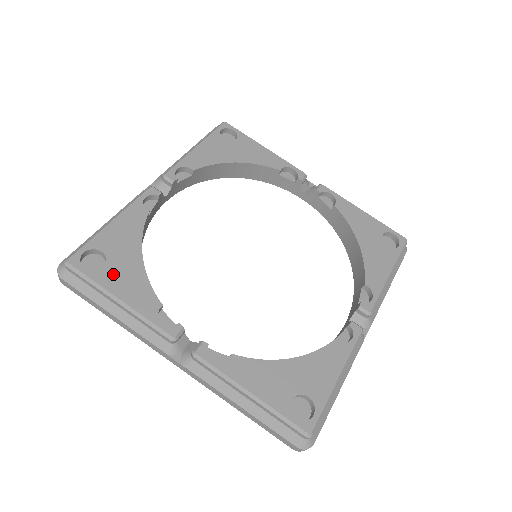
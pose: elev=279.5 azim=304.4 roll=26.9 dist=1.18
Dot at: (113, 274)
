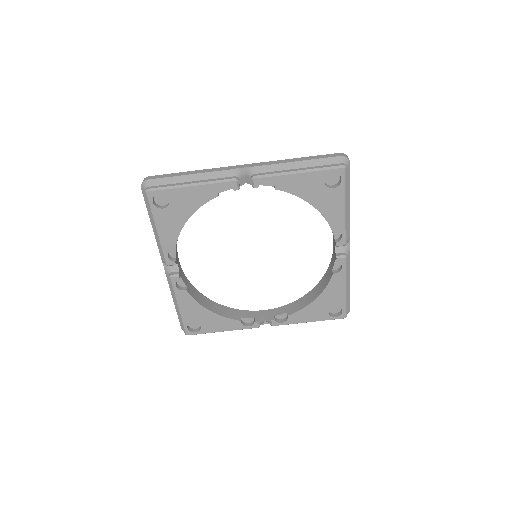
Dot at: (208, 326)
